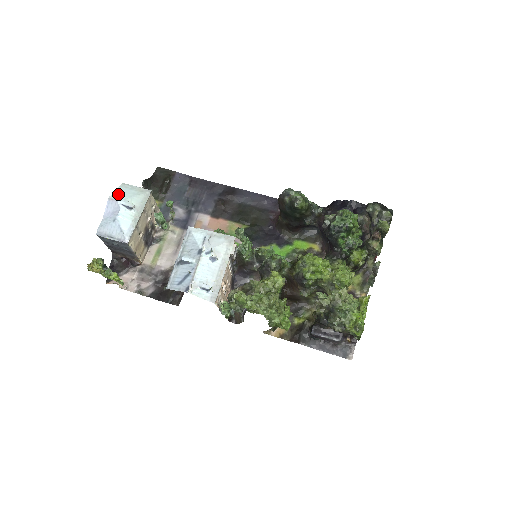
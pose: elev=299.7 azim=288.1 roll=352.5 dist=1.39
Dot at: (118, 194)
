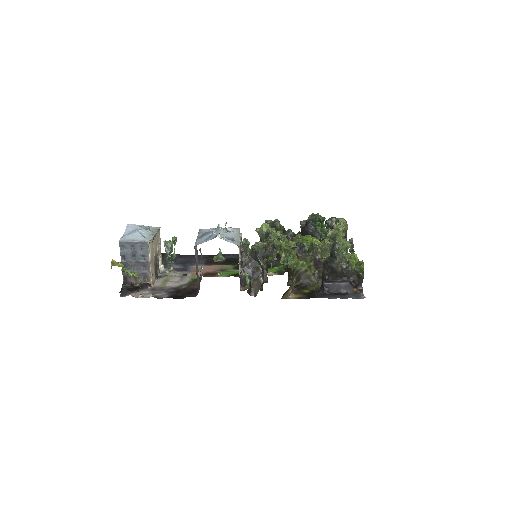
Dot at: occluded
